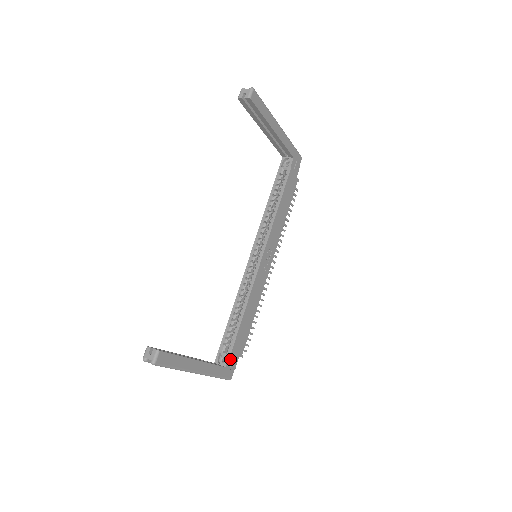
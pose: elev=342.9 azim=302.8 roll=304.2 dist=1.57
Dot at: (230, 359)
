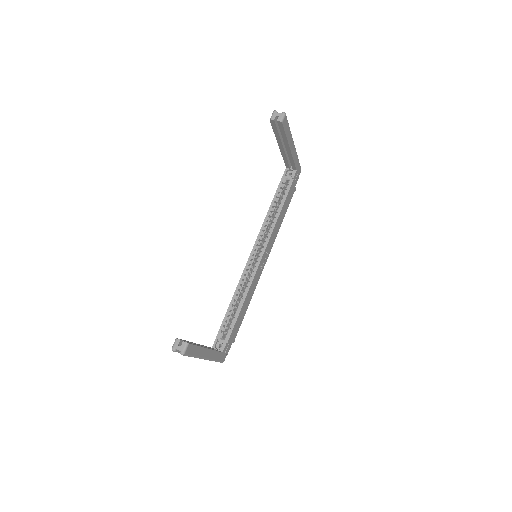
Dot at: (226, 345)
